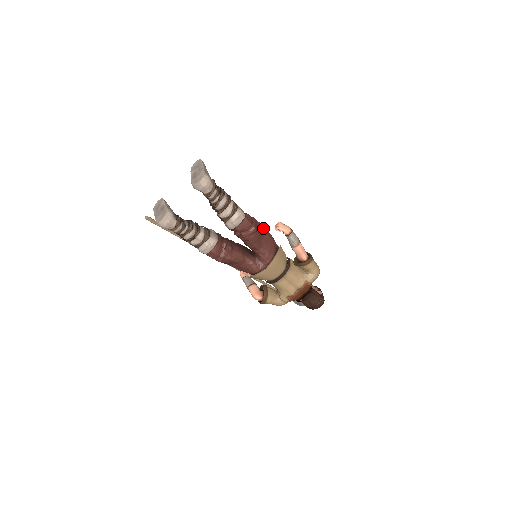
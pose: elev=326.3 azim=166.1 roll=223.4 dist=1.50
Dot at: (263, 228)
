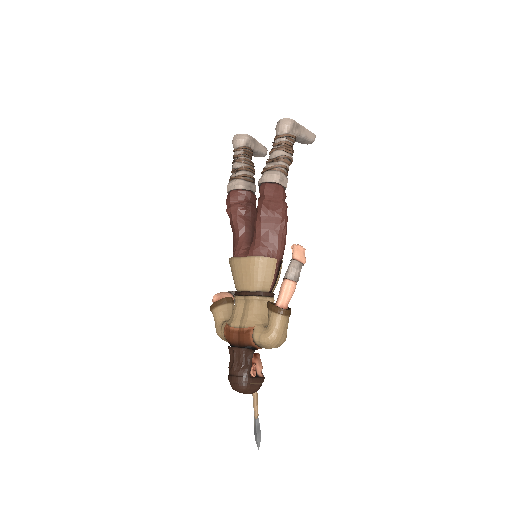
Dot at: (283, 224)
